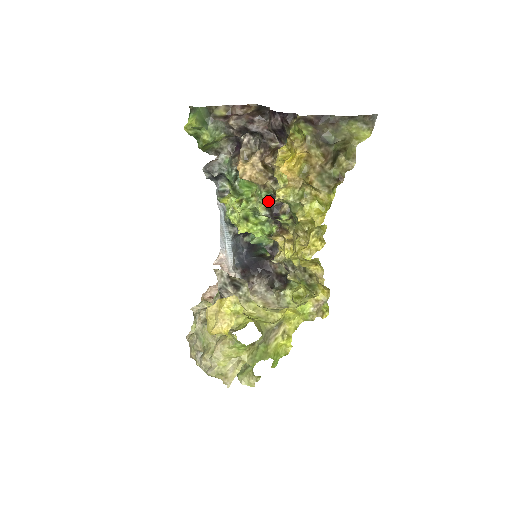
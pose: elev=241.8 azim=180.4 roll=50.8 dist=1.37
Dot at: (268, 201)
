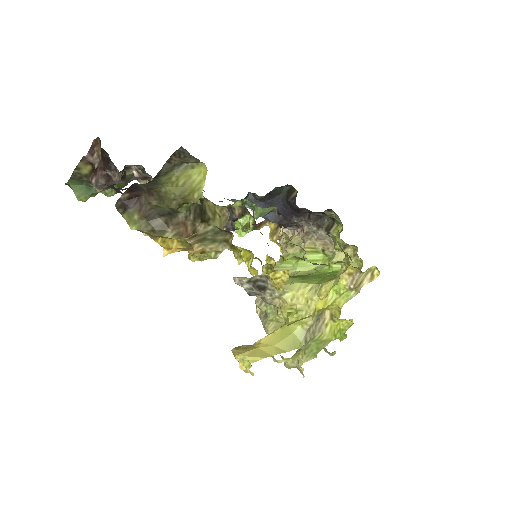
Dot at: occluded
